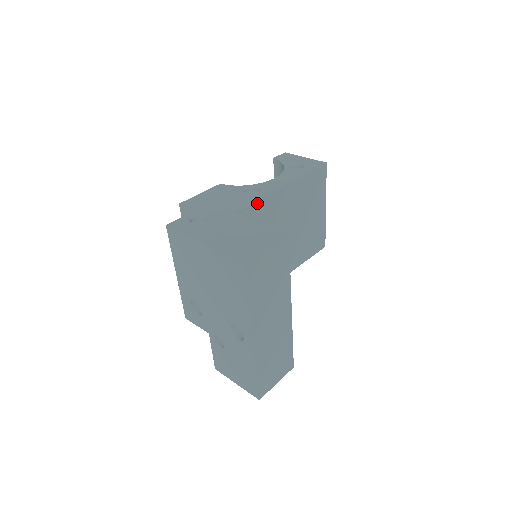
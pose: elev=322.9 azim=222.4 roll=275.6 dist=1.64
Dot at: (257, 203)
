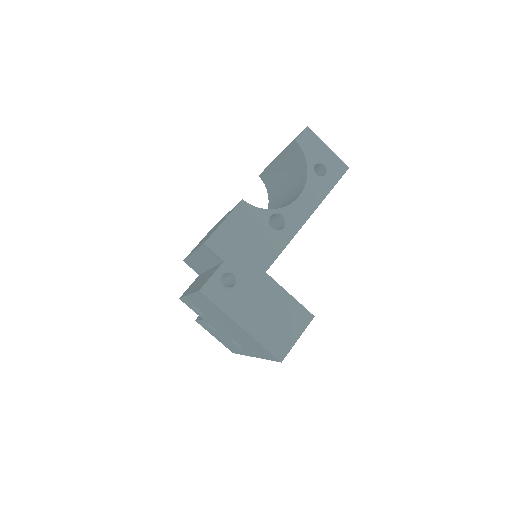
Dot at: (283, 249)
